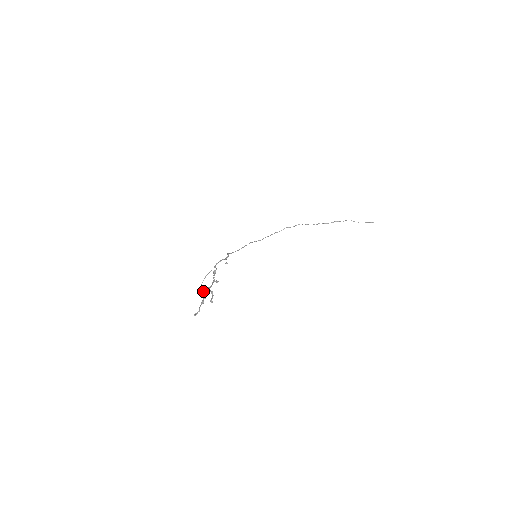
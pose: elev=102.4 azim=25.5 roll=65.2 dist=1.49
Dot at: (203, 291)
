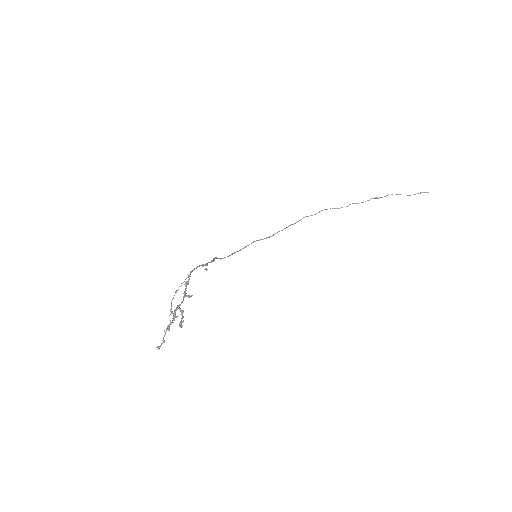
Dot at: occluded
